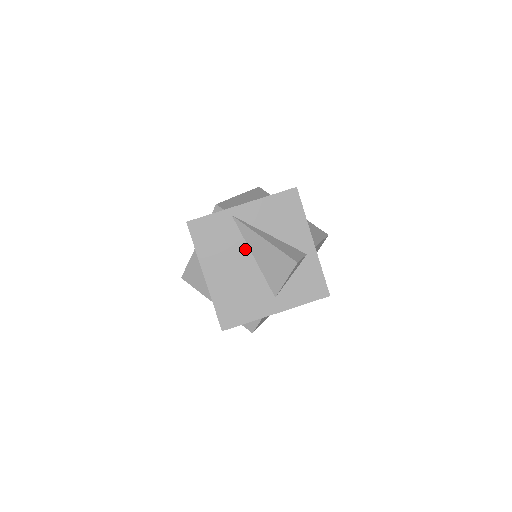
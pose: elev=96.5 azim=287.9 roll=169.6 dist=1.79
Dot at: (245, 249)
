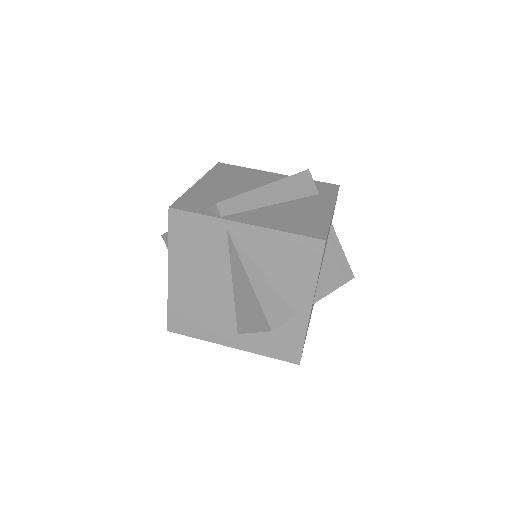
Dot at: (226, 272)
